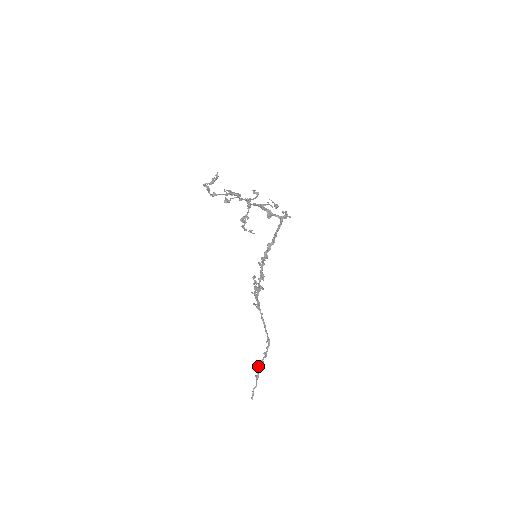
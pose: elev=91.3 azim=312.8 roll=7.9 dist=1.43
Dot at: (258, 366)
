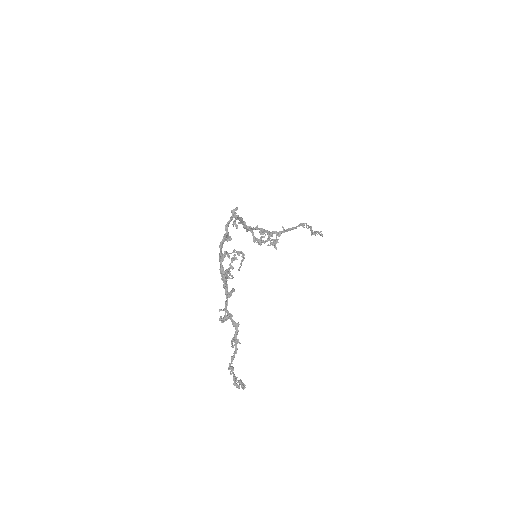
Dot at: (311, 233)
